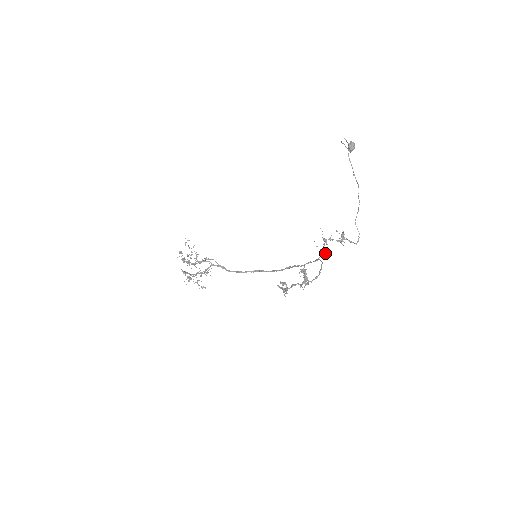
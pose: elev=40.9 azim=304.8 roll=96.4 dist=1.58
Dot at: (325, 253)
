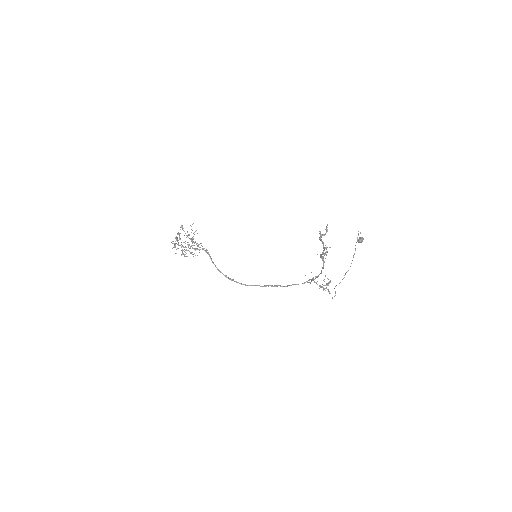
Dot at: occluded
